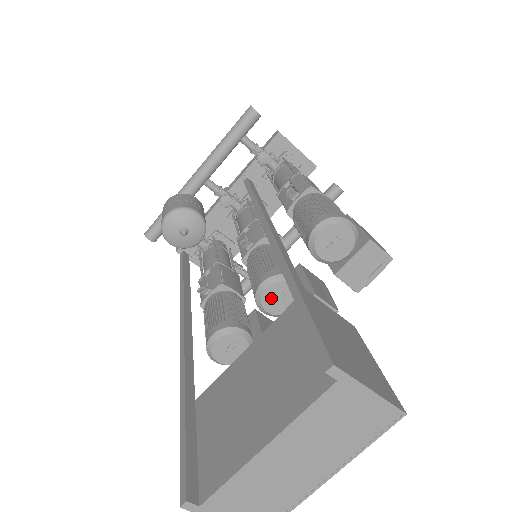
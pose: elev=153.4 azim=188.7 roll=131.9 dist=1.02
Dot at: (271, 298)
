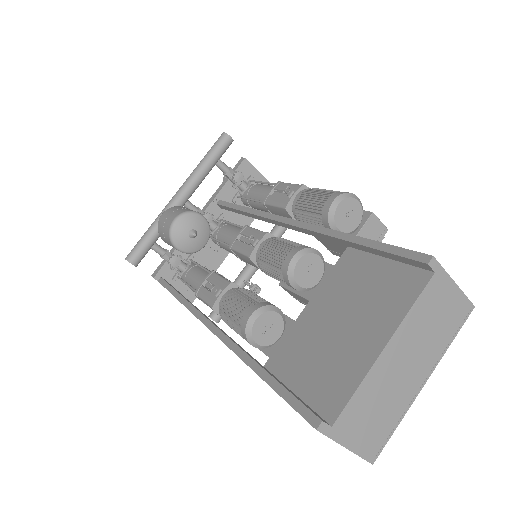
Dot at: (302, 271)
